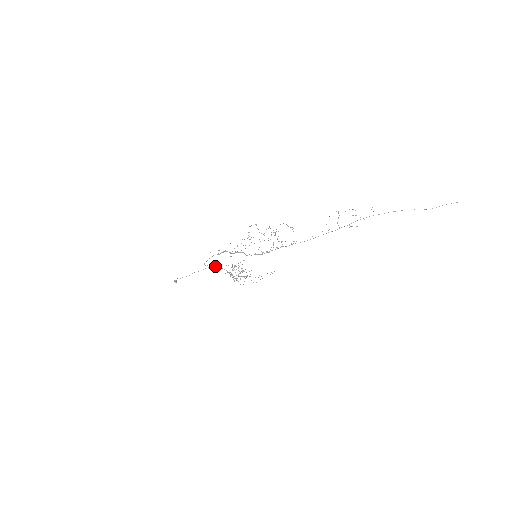
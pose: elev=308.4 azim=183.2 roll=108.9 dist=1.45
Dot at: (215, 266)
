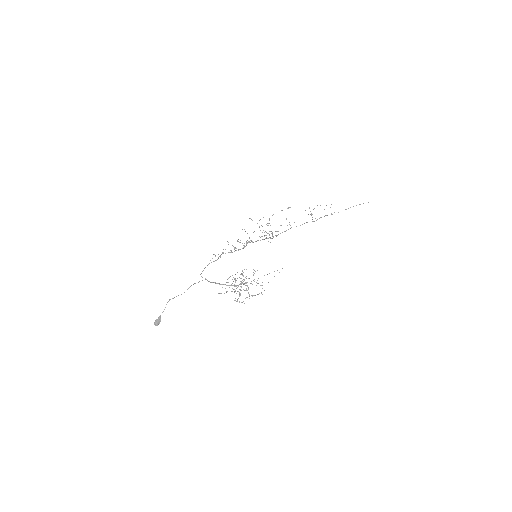
Dot at: (211, 282)
